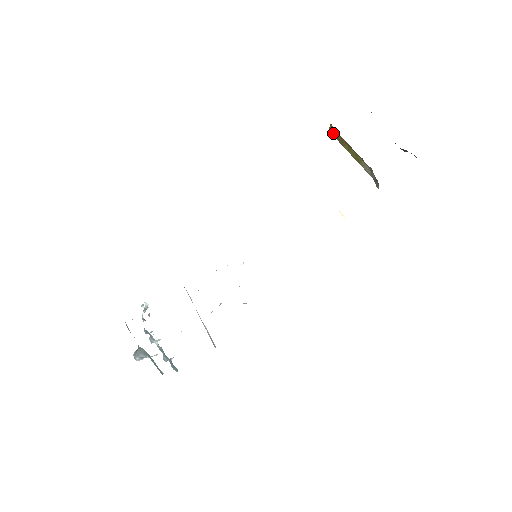
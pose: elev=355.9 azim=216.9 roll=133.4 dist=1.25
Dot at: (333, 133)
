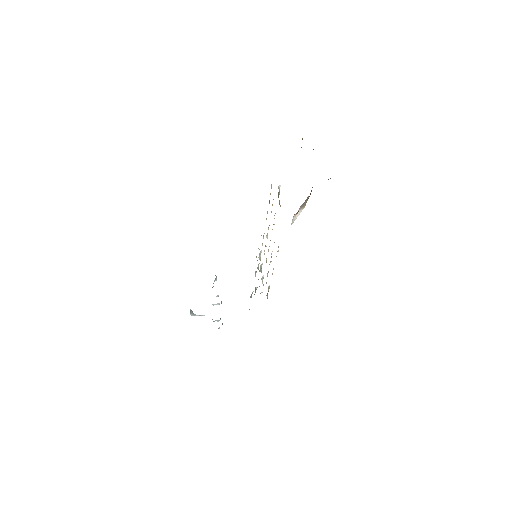
Dot at: occluded
